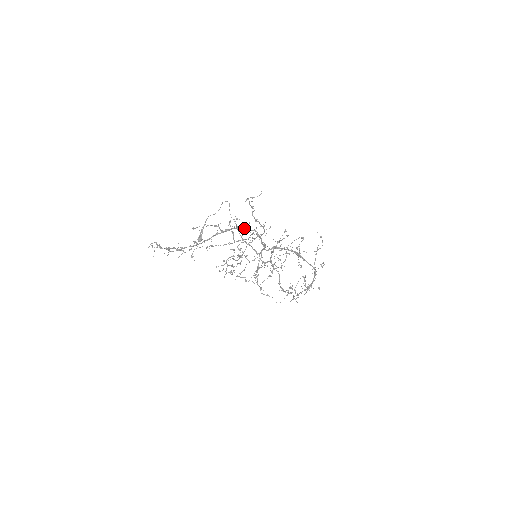
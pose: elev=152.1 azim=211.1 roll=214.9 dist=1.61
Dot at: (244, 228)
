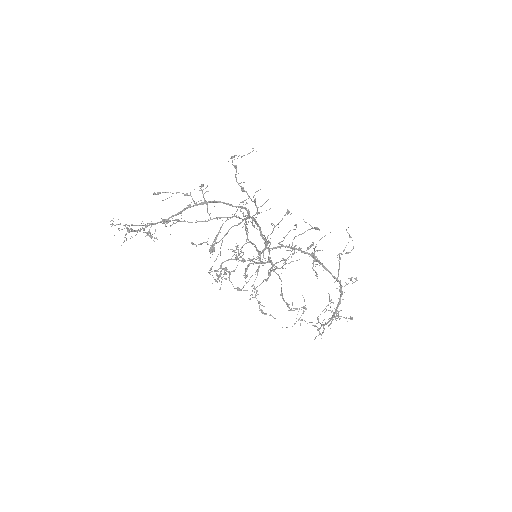
Dot at: (228, 203)
